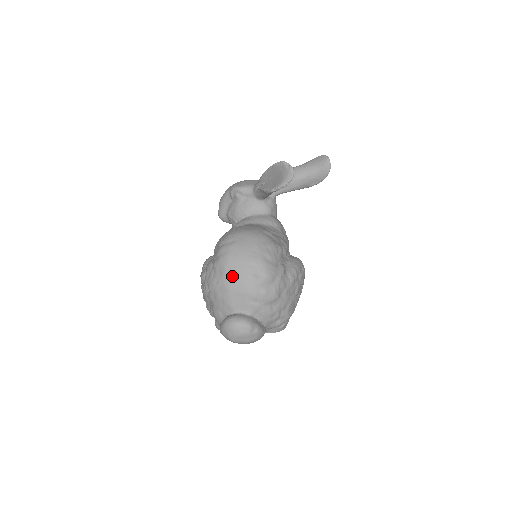
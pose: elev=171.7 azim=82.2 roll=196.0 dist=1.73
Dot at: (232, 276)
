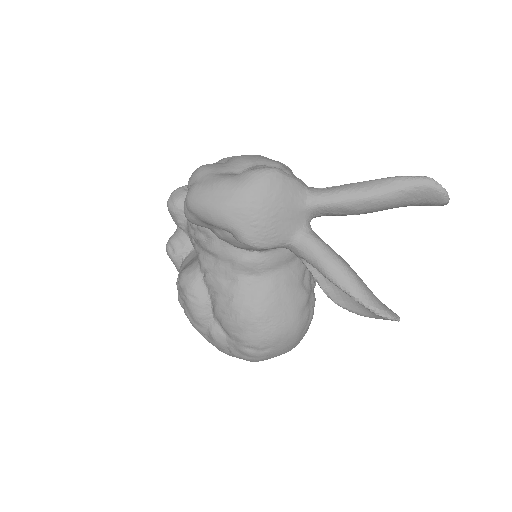
Dot at: occluded
